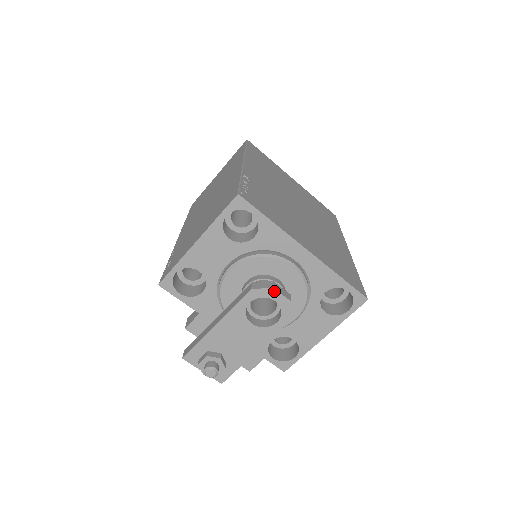
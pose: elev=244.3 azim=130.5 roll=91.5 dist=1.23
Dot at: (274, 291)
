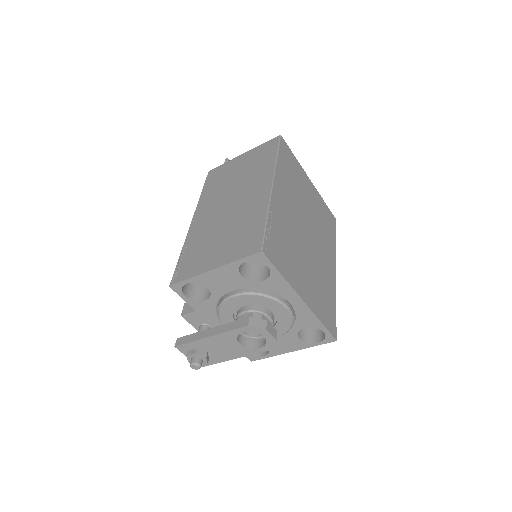
Dot at: (266, 331)
